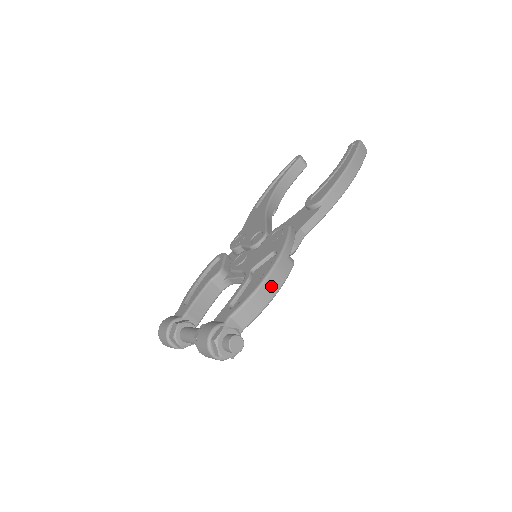
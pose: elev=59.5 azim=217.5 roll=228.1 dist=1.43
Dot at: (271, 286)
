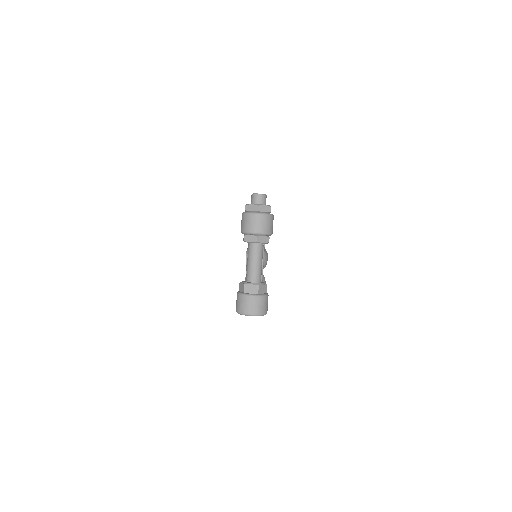
Dot at: occluded
